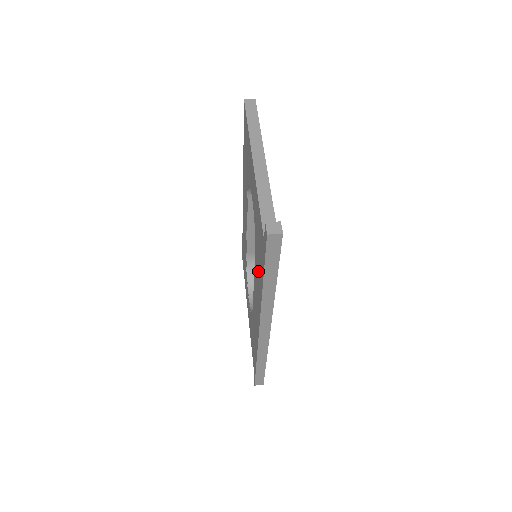
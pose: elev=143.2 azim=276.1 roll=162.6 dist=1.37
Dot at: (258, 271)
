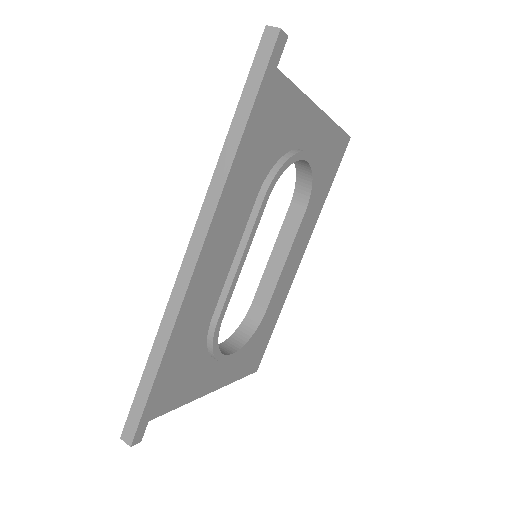
Dot at: occluded
